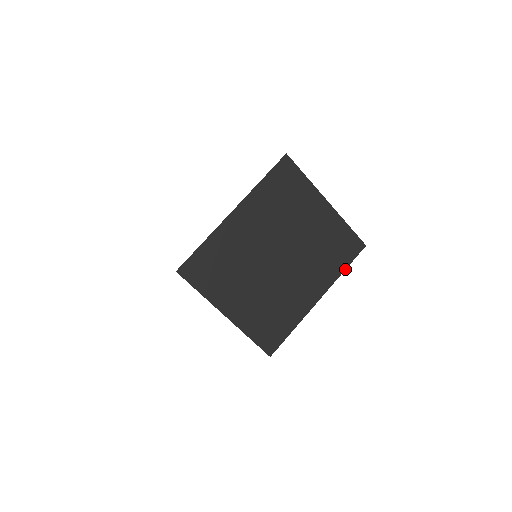
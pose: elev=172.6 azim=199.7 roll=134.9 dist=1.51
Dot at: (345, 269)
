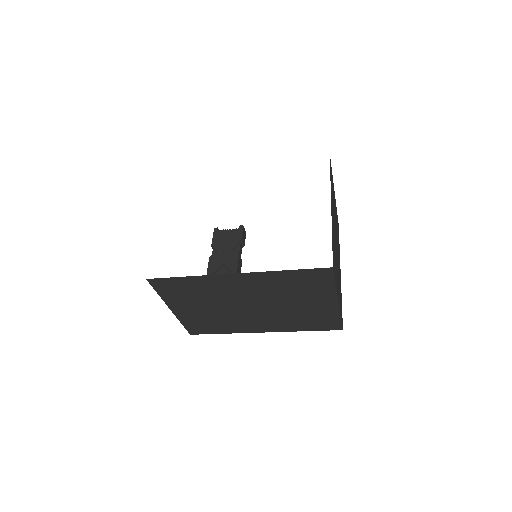
Dot at: (339, 246)
